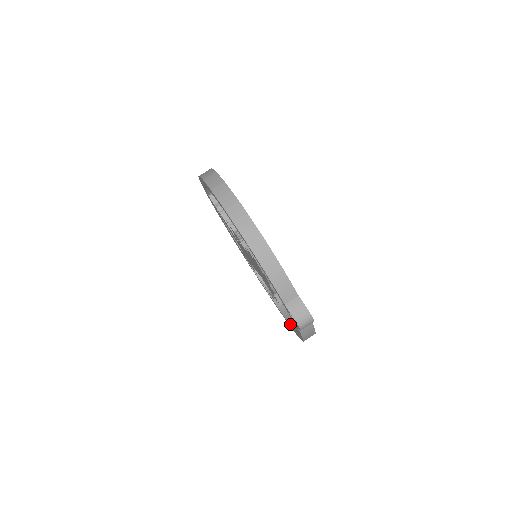
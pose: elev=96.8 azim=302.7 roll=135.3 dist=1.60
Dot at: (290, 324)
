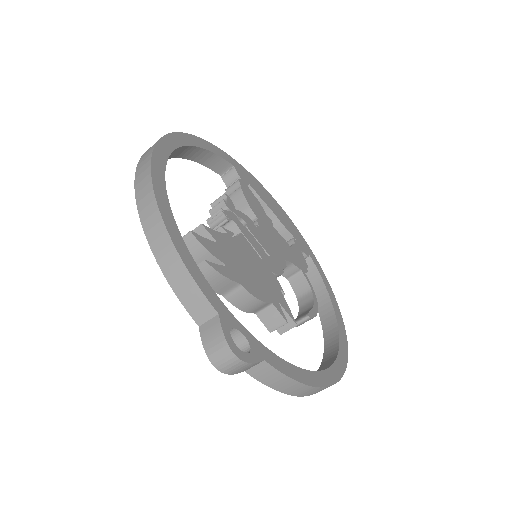
Dot at: (320, 366)
